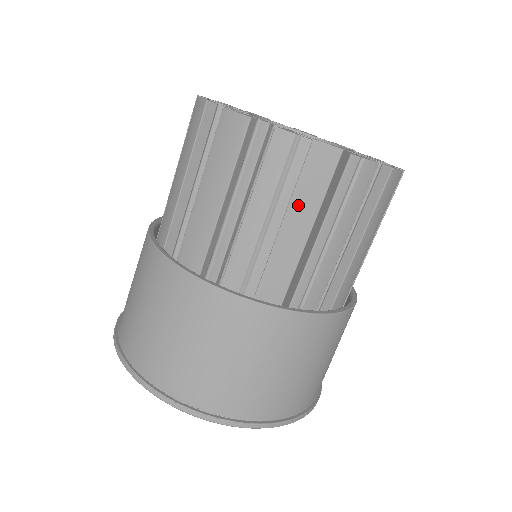
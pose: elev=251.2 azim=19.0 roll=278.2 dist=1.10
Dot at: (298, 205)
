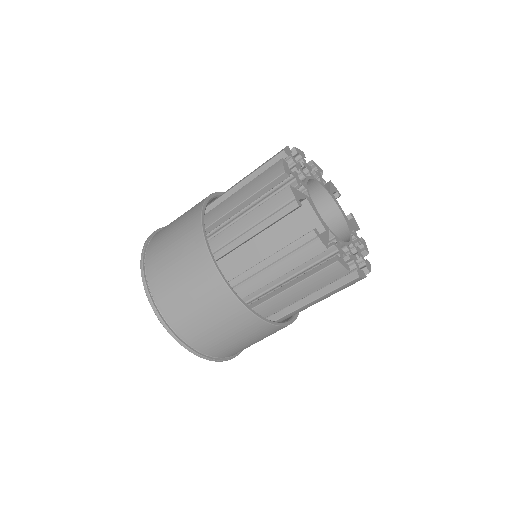
Dot at: (282, 239)
